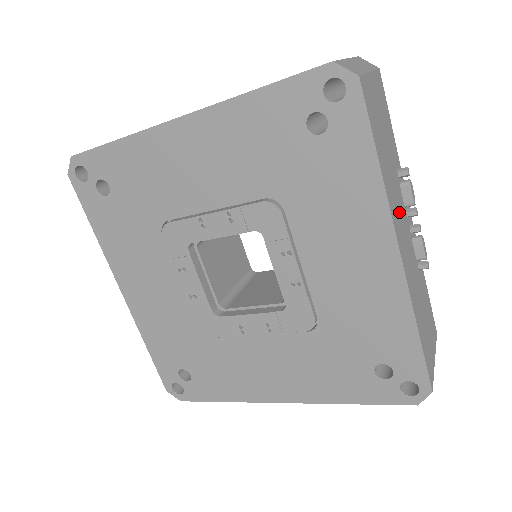
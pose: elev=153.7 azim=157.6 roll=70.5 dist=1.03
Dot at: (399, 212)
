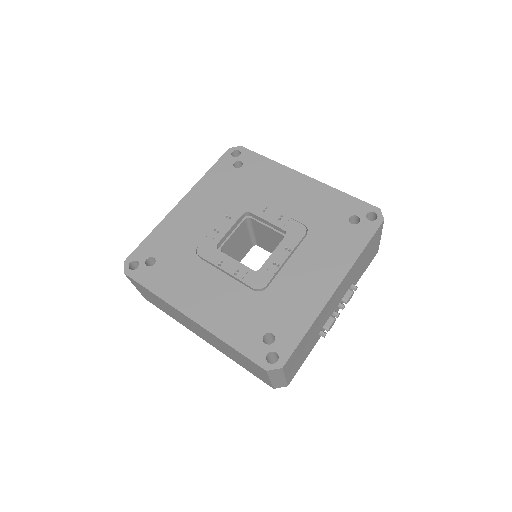
Dot at: (344, 287)
